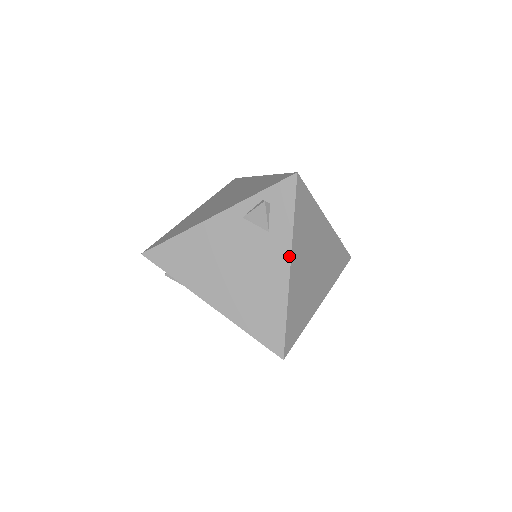
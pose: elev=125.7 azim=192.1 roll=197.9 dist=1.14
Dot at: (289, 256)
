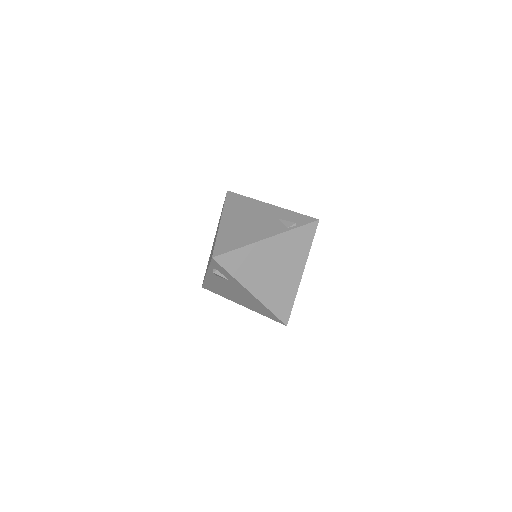
Dot at: (246, 290)
